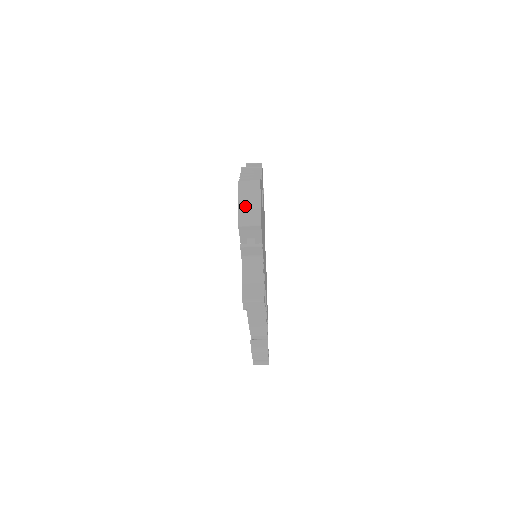
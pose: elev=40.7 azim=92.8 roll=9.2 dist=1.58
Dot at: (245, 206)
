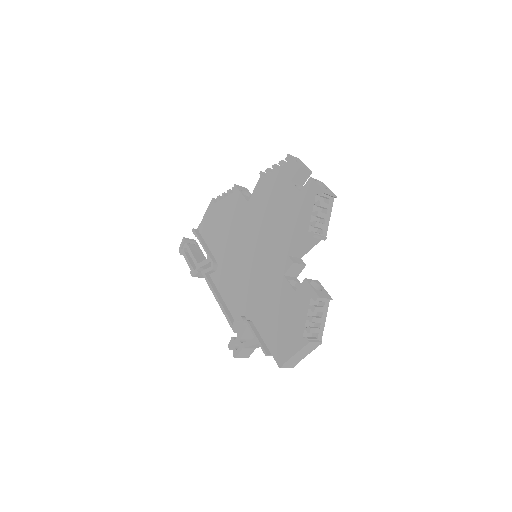
Dot at: (296, 357)
